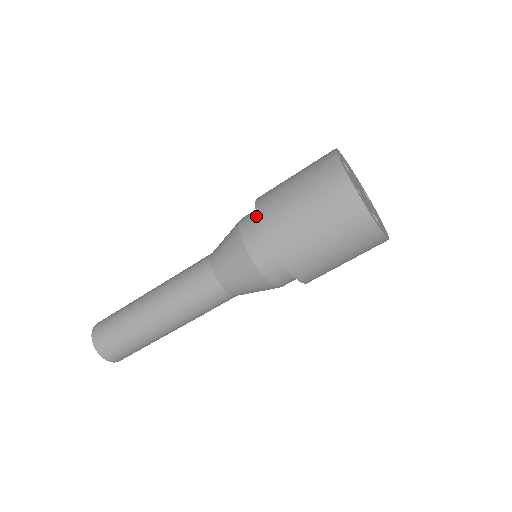
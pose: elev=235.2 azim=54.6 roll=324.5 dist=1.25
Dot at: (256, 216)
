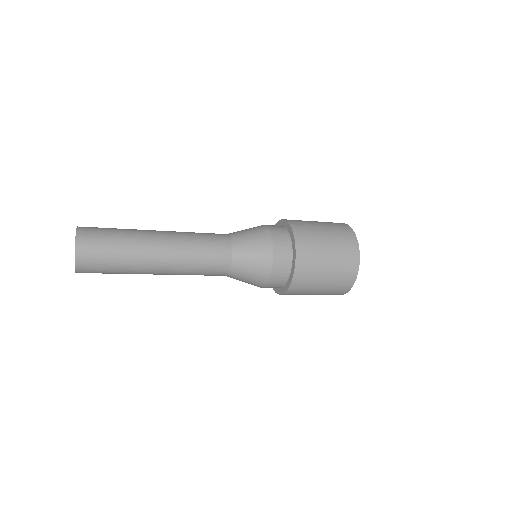
Dot at: (284, 230)
